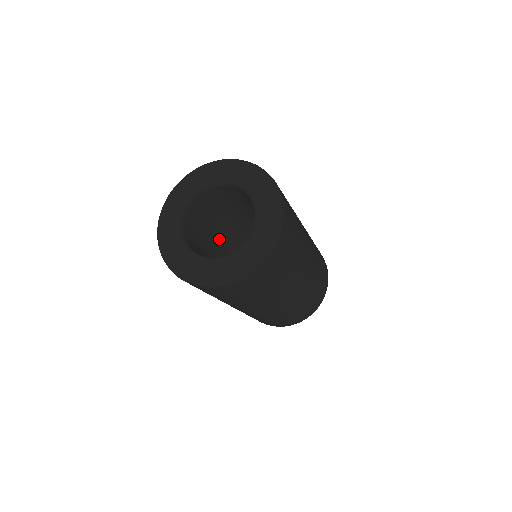
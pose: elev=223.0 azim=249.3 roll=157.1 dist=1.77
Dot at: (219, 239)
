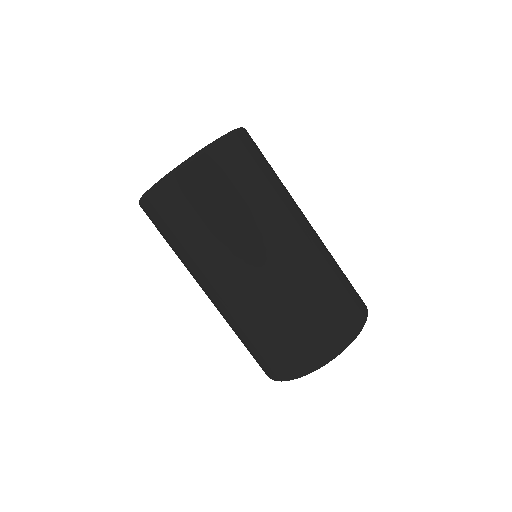
Dot at: occluded
